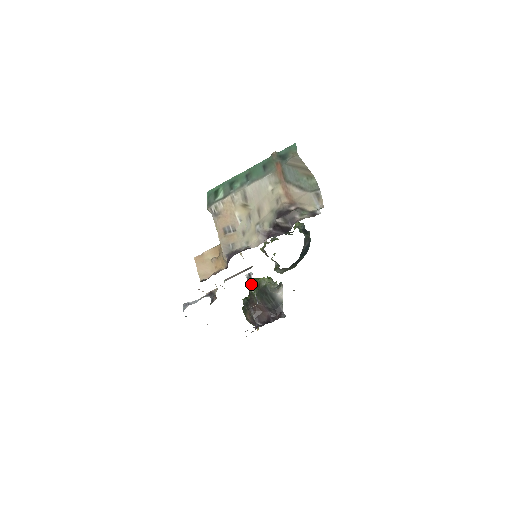
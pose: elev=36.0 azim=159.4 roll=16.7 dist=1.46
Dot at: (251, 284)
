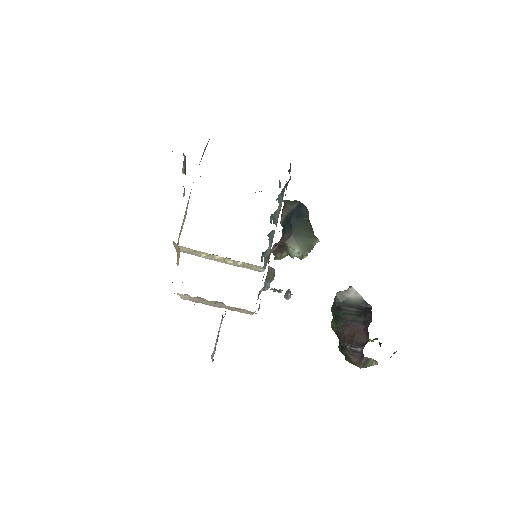
Dot at: (286, 294)
